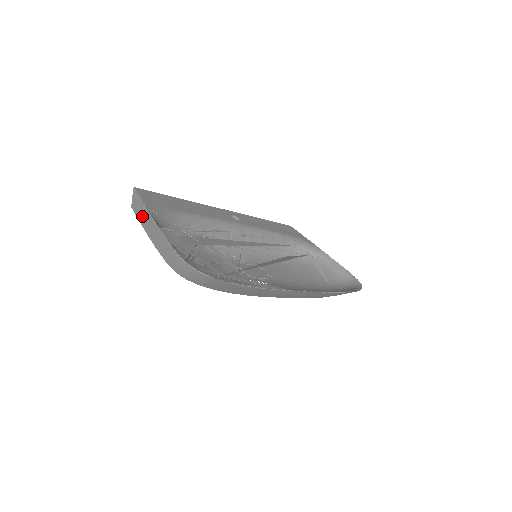
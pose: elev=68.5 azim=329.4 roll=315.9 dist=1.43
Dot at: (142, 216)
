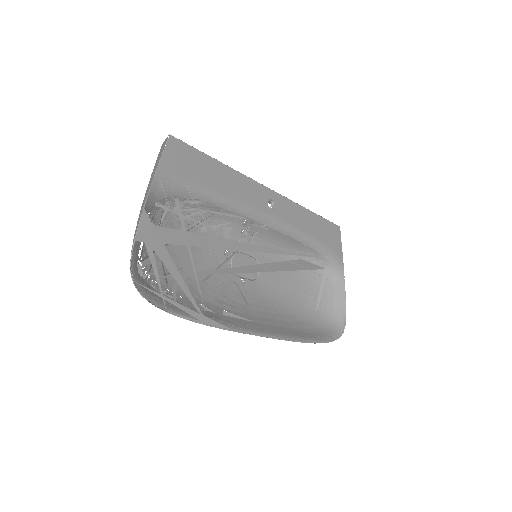
Dot at: (153, 173)
